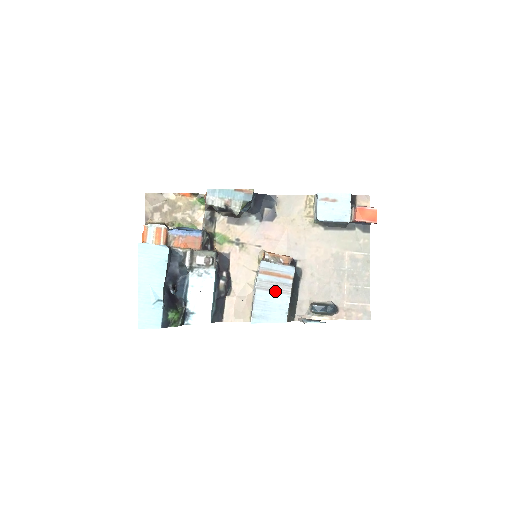
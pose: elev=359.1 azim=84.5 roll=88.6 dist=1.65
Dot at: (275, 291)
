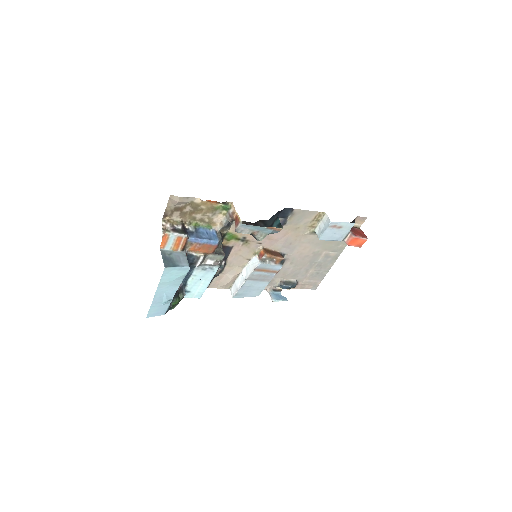
Dot at: (260, 280)
